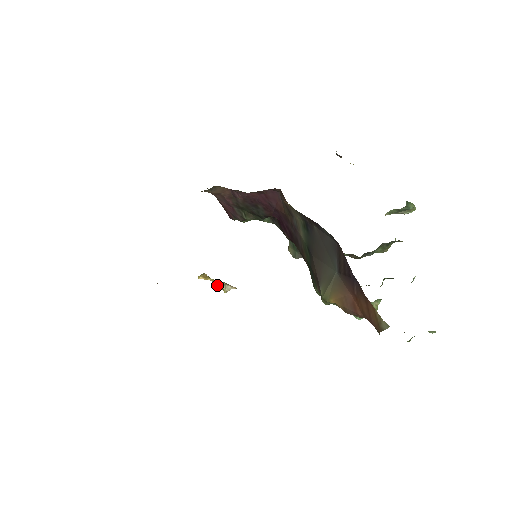
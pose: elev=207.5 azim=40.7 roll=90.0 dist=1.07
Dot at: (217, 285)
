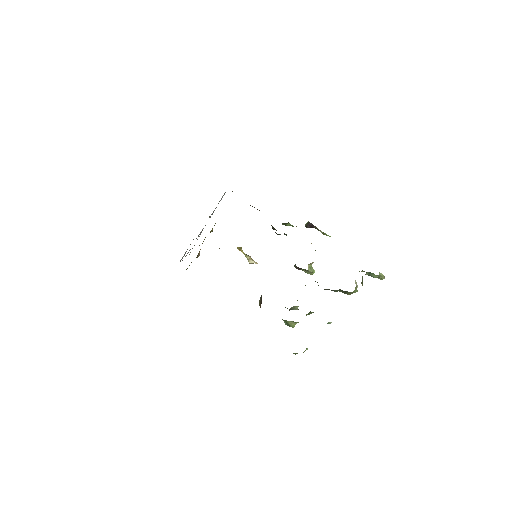
Dot at: (246, 257)
